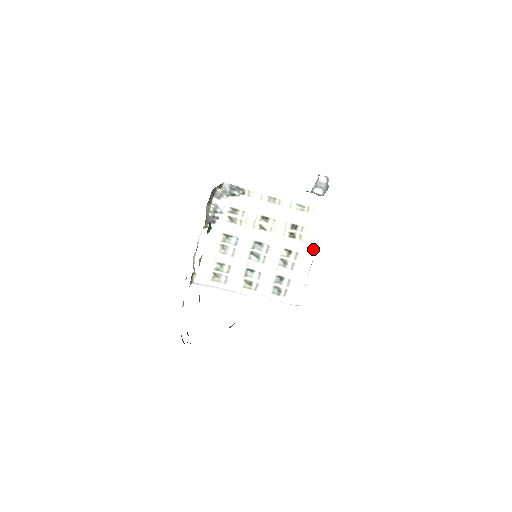
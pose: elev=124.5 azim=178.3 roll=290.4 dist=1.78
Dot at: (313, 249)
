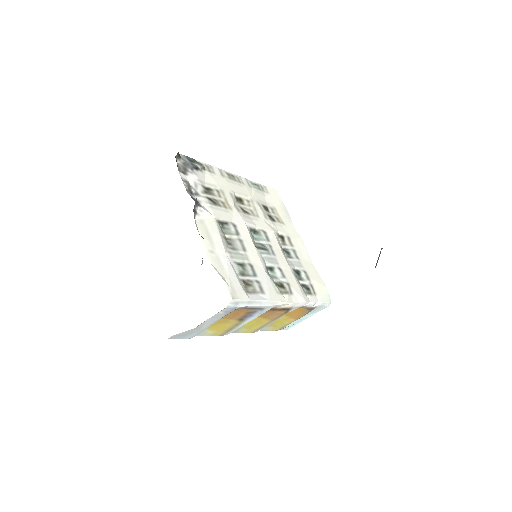
Dot at: (295, 231)
